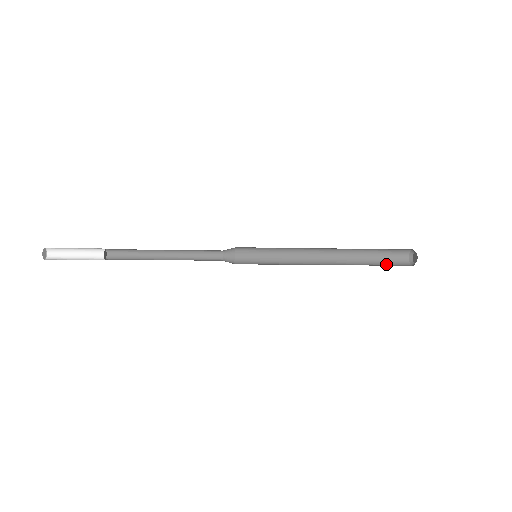
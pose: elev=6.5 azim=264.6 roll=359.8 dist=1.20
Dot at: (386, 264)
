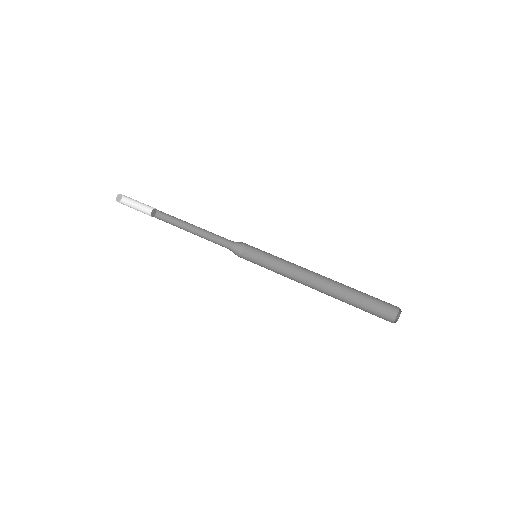
Dot at: (370, 309)
